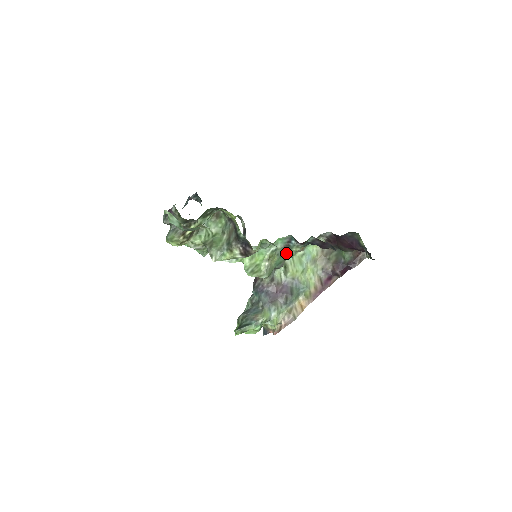
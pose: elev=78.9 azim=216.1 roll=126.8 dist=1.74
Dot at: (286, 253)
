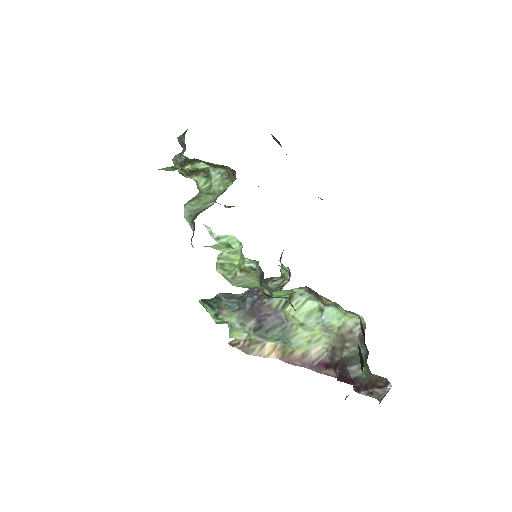
Dot at: occluded
